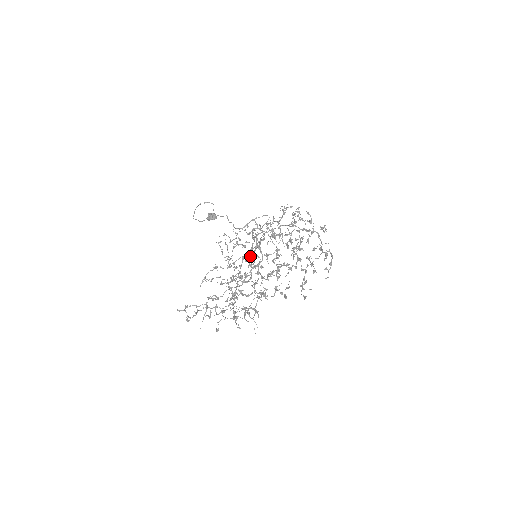
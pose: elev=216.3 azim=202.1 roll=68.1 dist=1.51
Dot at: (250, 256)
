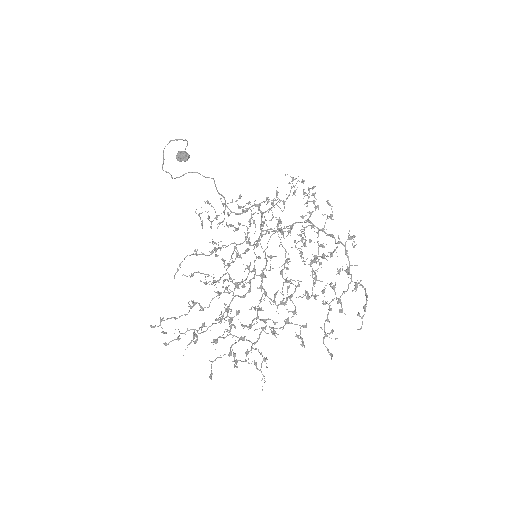
Dot at: (246, 251)
